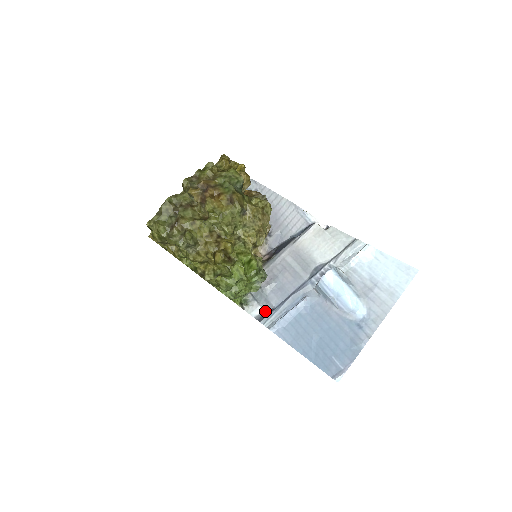
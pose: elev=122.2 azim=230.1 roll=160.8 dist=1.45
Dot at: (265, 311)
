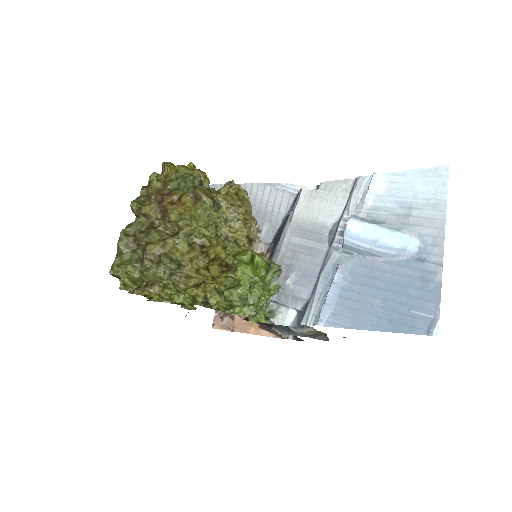
Dot at: (299, 311)
